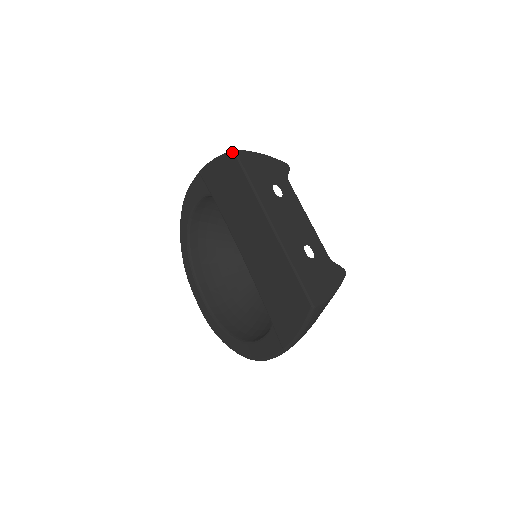
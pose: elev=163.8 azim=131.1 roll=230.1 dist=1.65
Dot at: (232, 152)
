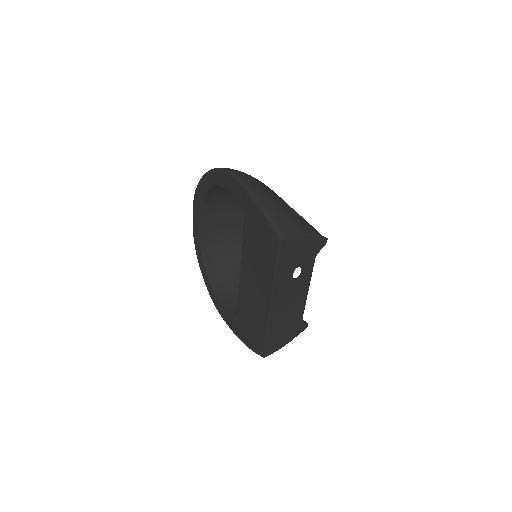
Dot at: (278, 238)
